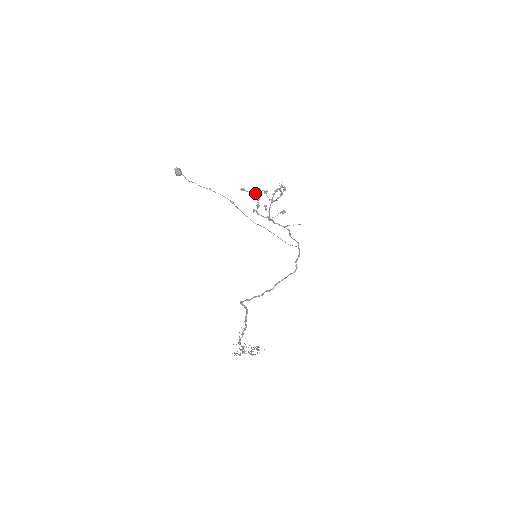
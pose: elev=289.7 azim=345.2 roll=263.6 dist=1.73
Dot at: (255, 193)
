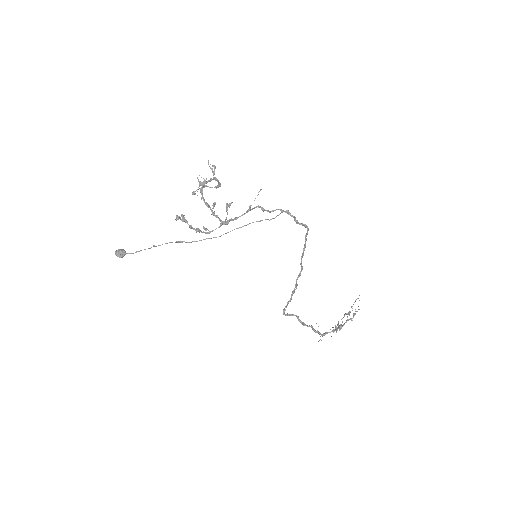
Dot at: occluded
